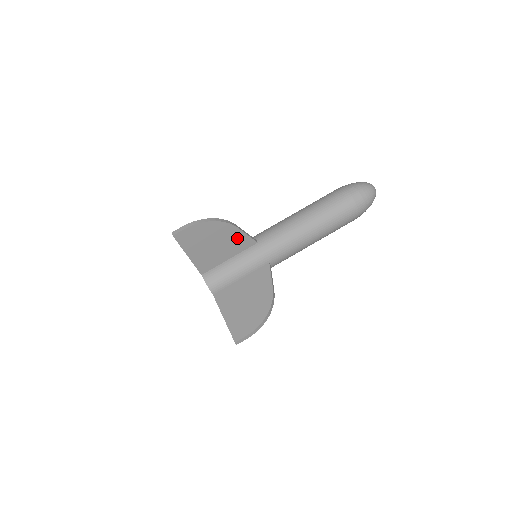
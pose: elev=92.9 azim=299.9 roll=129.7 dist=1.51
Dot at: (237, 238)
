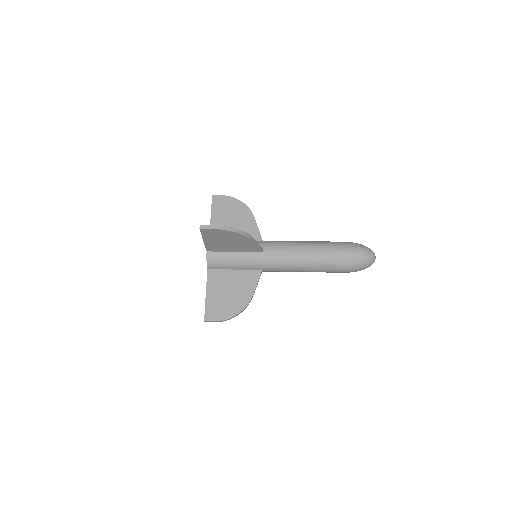
Dot at: (250, 226)
